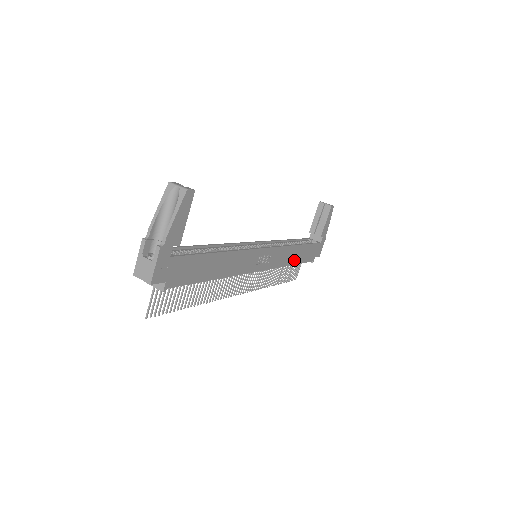
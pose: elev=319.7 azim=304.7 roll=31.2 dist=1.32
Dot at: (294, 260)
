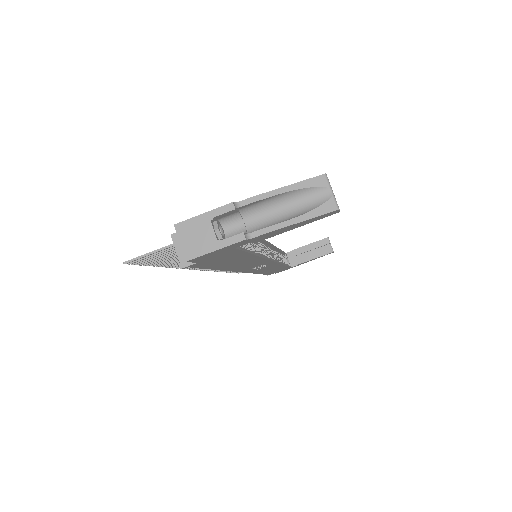
Dot at: occluded
